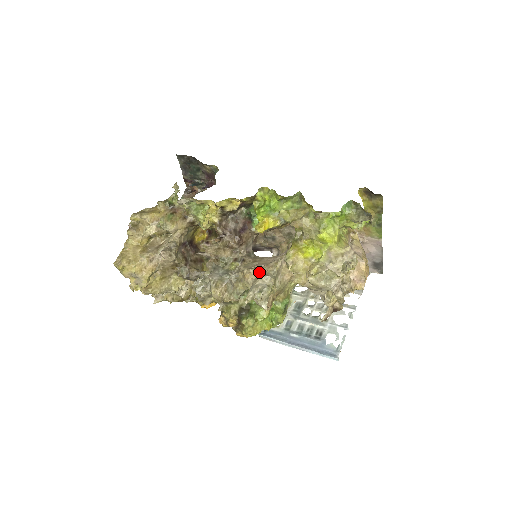
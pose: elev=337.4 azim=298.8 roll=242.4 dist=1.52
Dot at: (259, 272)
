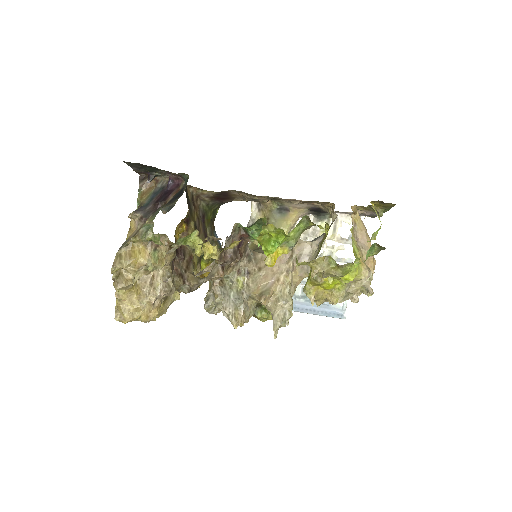
Dot at: (273, 293)
